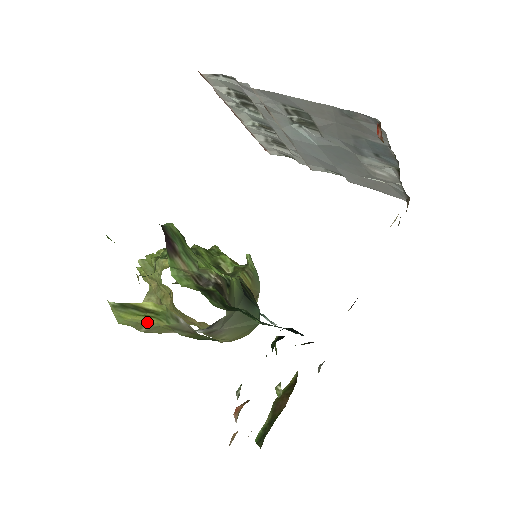
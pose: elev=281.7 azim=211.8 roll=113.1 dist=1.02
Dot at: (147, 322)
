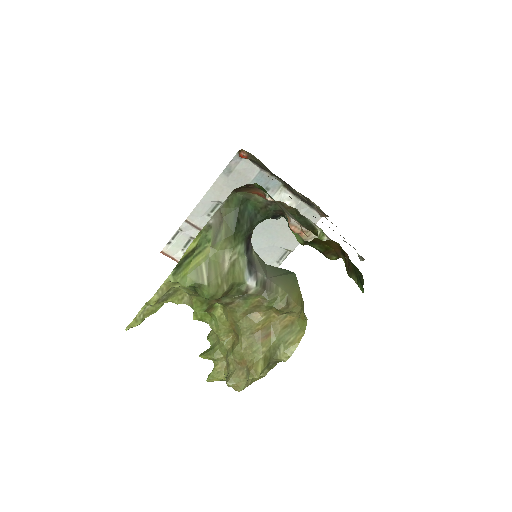
Dot at: (200, 262)
